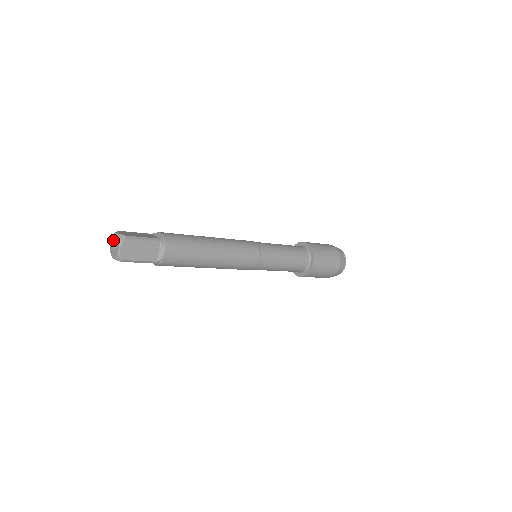
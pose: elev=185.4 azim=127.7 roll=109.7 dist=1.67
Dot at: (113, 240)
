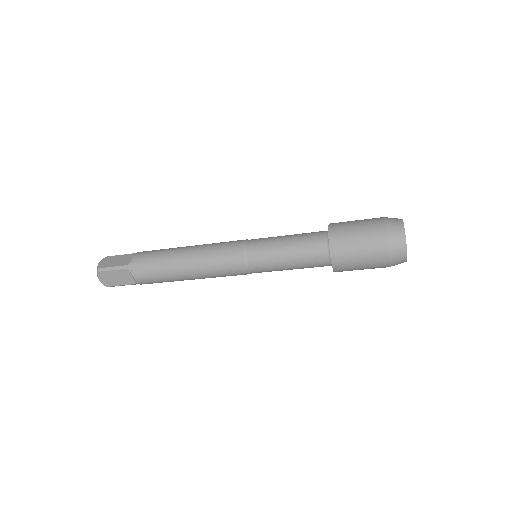
Dot at: occluded
